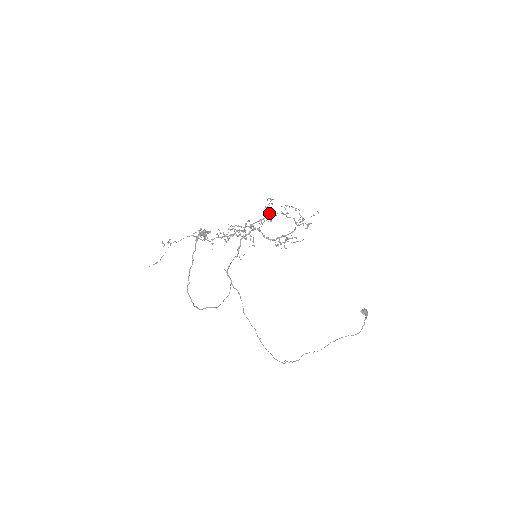
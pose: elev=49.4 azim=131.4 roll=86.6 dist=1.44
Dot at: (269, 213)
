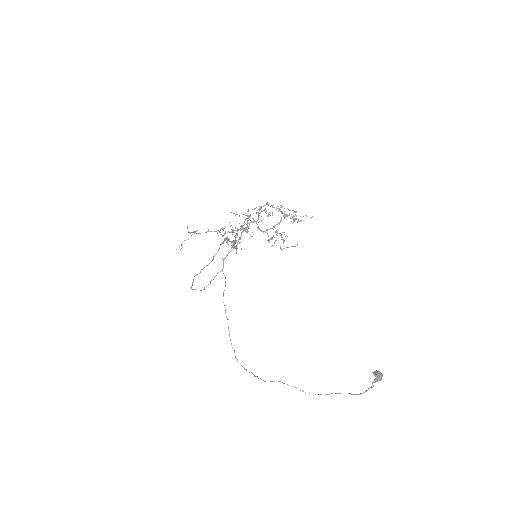
Dot at: (265, 205)
